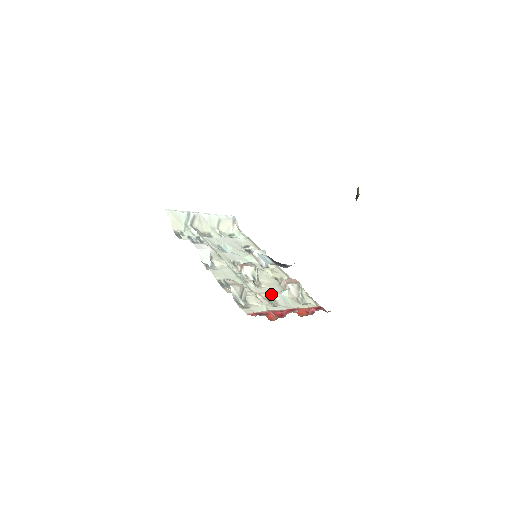
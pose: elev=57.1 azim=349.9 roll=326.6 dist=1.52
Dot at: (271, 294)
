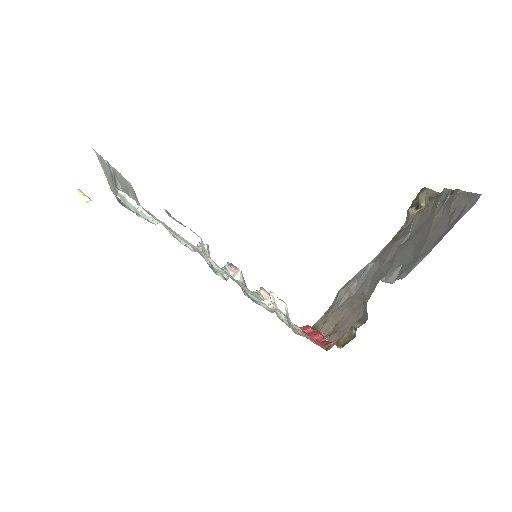
Dot at: occluded
